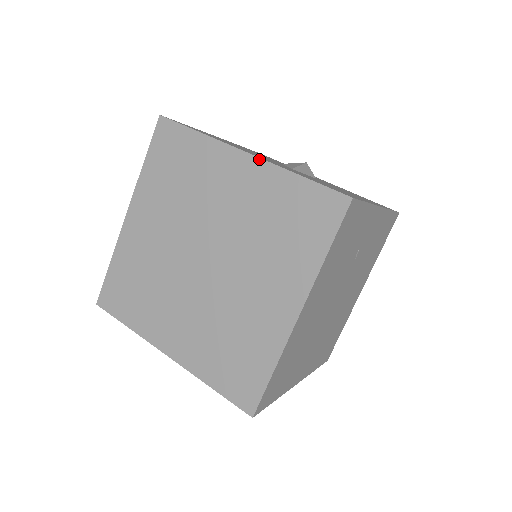
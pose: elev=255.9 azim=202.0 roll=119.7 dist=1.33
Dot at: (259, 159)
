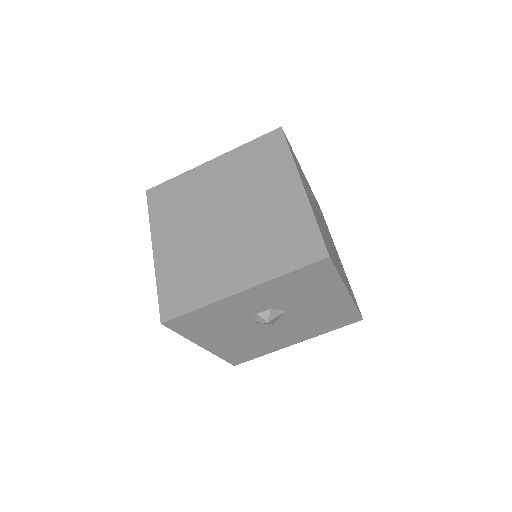
Dot at: (221, 156)
